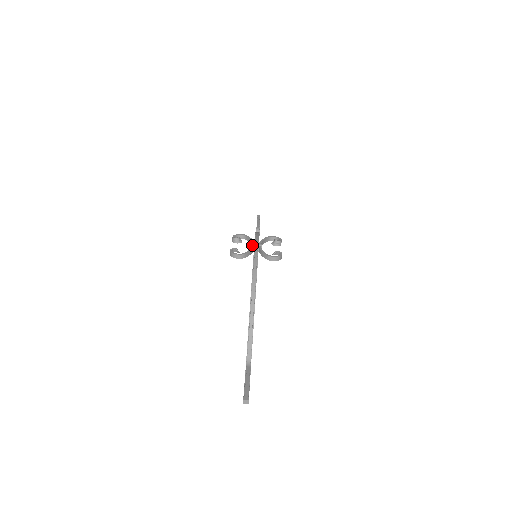
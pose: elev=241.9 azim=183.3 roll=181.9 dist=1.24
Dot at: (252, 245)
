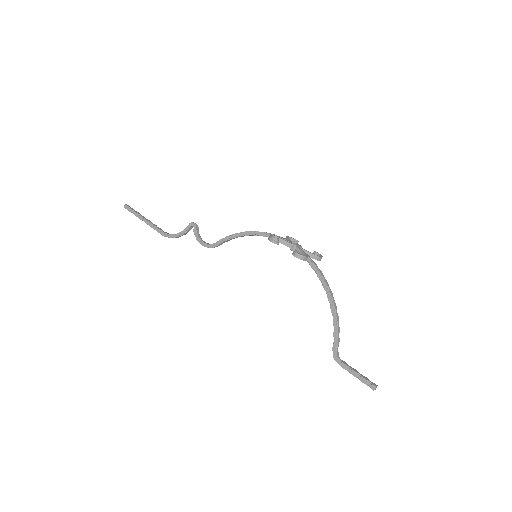
Dot at: (297, 246)
